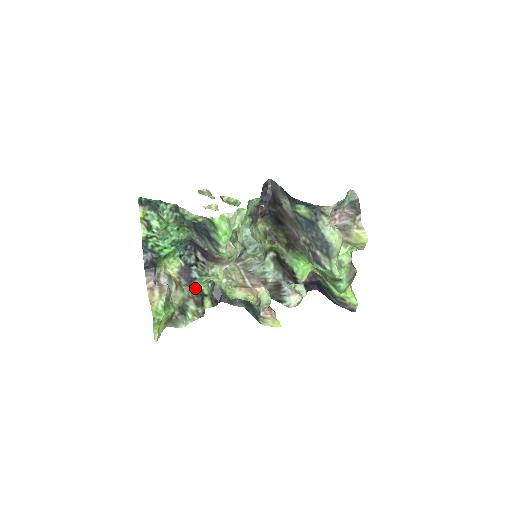
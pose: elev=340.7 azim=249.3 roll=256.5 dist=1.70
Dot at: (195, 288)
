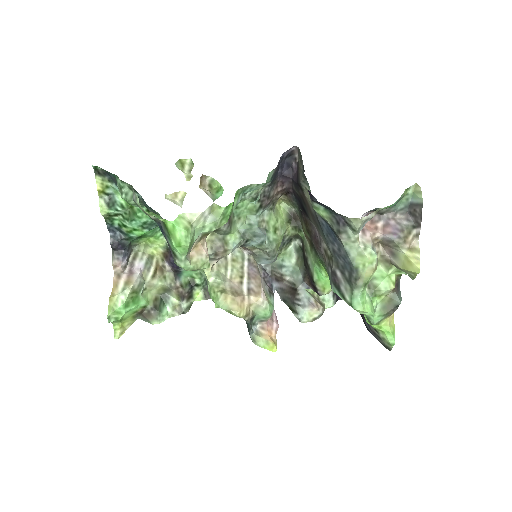
Dot at: (184, 275)
